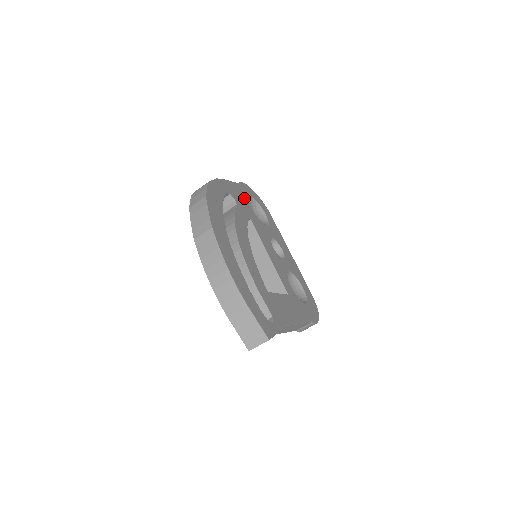
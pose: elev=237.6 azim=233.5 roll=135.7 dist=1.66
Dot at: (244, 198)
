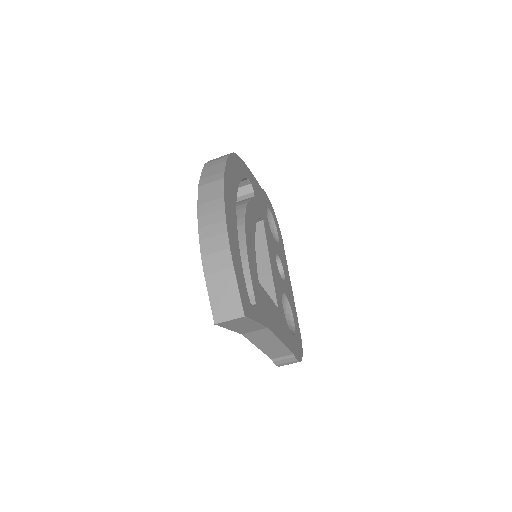
Dot at: (263, 202)
